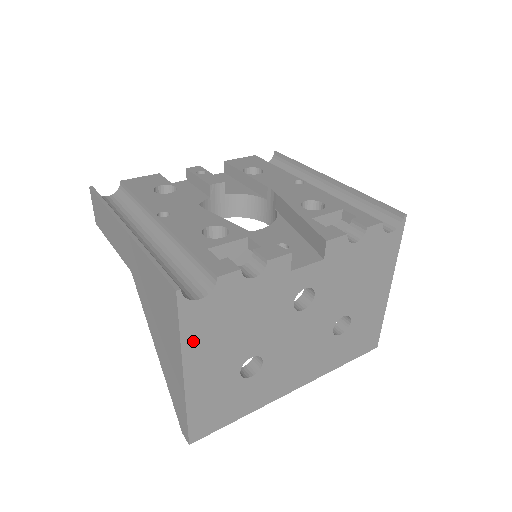
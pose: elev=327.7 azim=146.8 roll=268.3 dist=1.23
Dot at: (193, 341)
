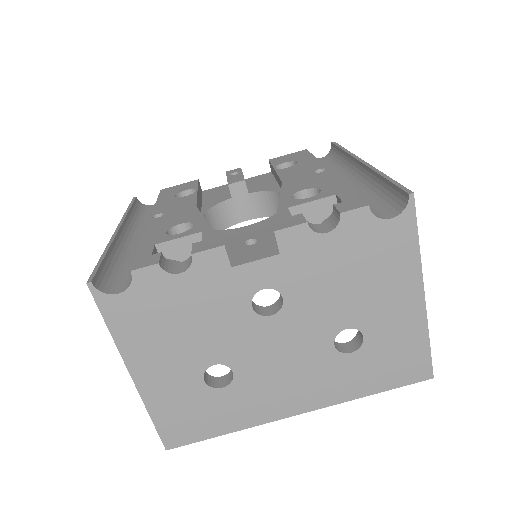
Dot at: (127, 338)
